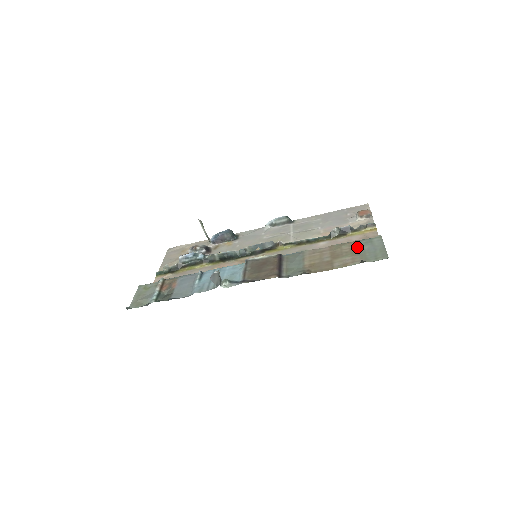
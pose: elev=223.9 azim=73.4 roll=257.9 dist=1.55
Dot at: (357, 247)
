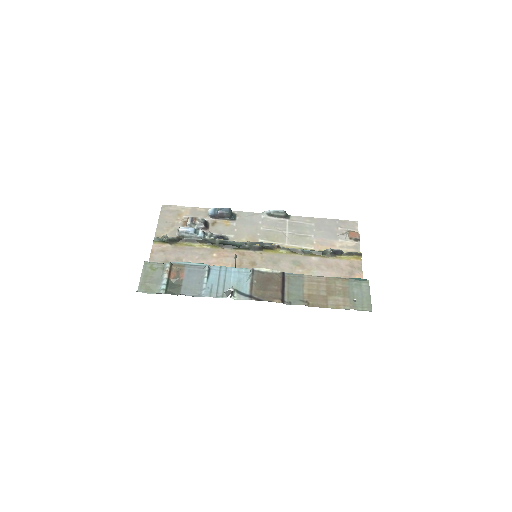
Dot at: (349, 288)
